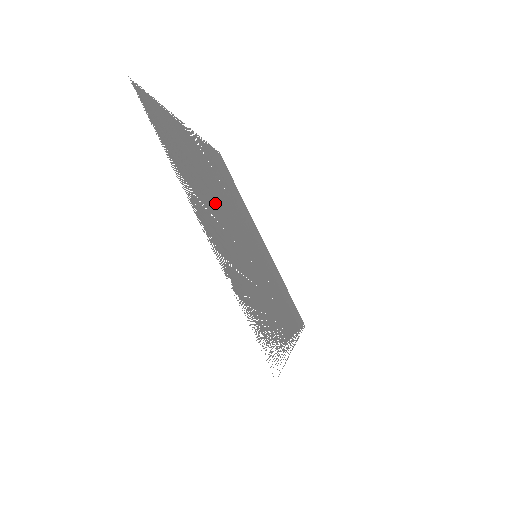
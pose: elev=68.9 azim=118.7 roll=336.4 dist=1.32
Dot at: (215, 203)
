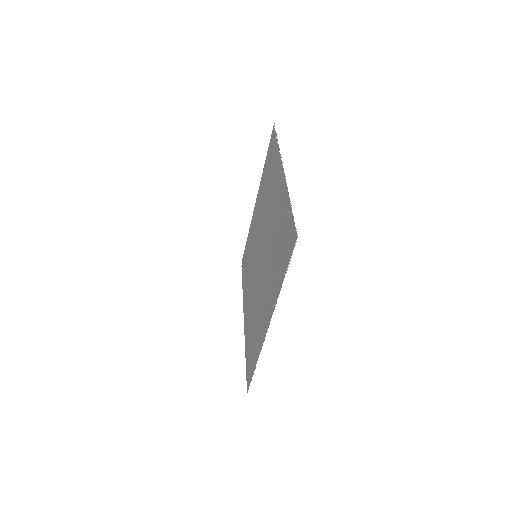
Dot at: (268, 258)
